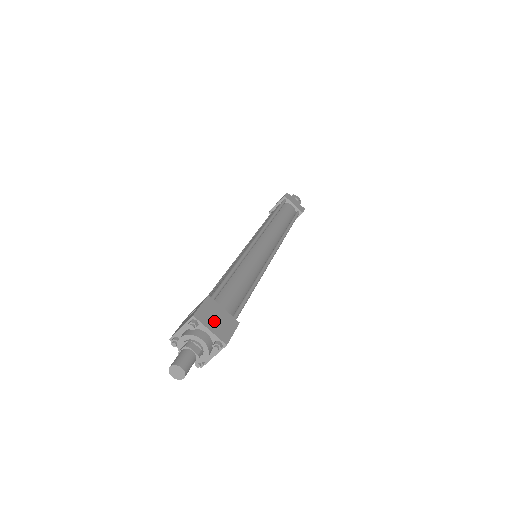
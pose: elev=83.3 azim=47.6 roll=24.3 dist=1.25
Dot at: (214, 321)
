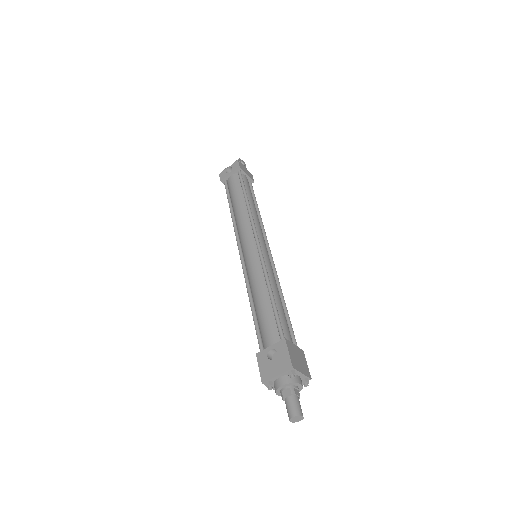
Dot at: (299, 362)
